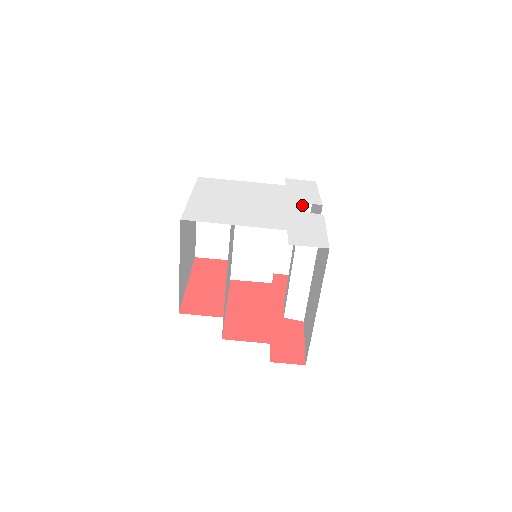
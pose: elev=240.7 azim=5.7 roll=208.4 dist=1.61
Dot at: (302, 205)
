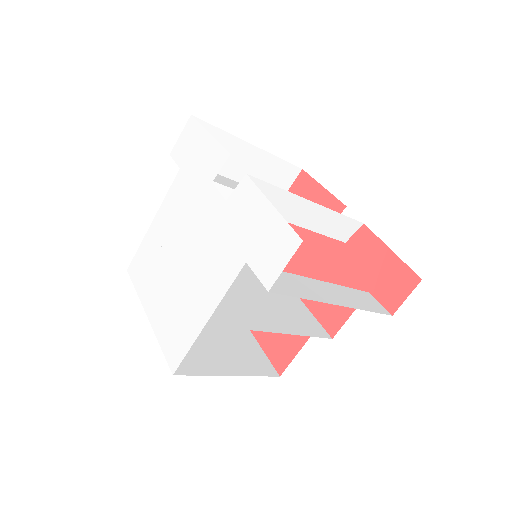
Dot at: occluded
